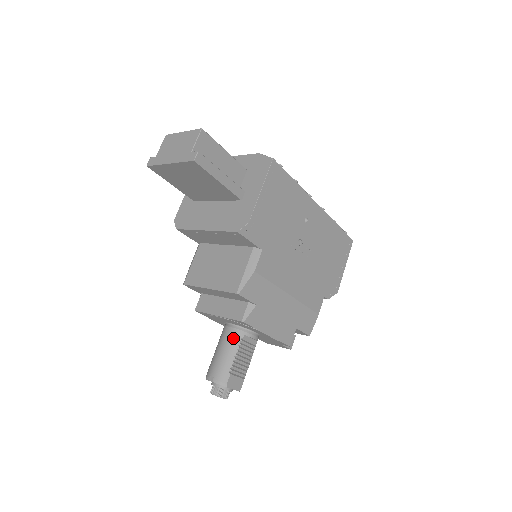
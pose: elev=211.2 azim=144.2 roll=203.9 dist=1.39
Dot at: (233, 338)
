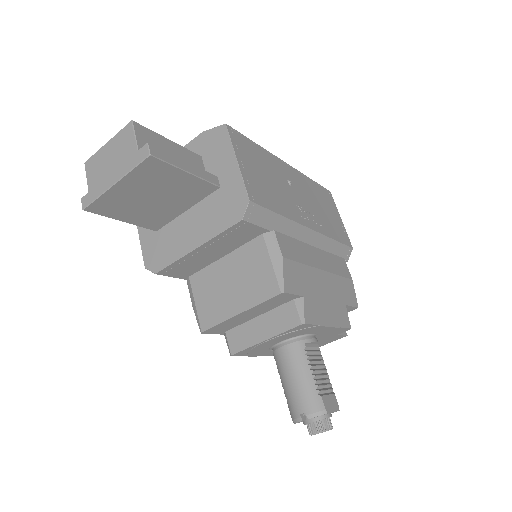
Dot at: (296, 355)
